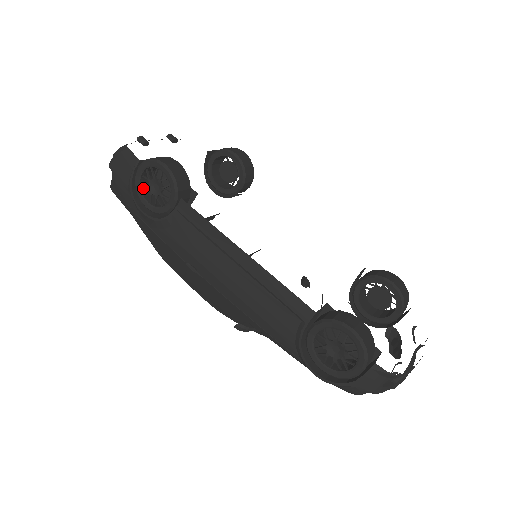
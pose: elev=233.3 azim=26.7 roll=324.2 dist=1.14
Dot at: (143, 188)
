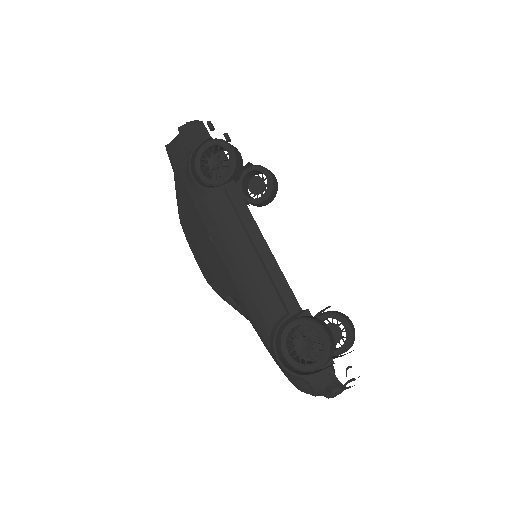
Dot at: (202, 158)
